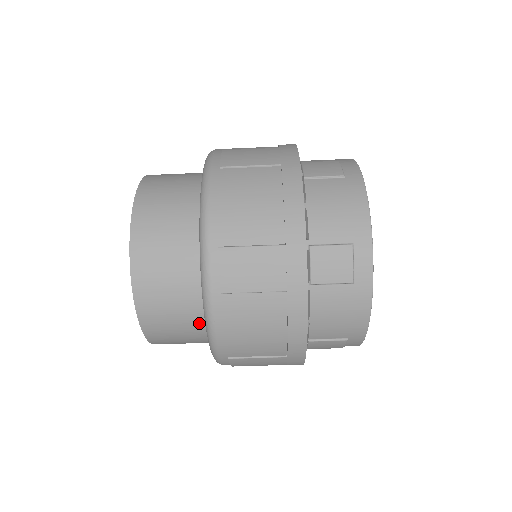
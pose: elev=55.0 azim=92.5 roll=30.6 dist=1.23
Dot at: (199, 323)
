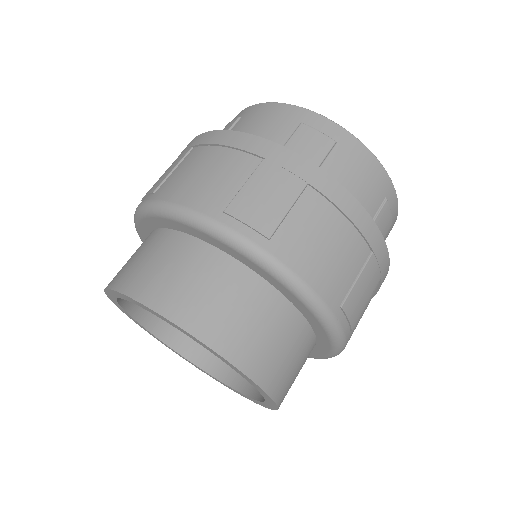
Dot at: (186, 245)
